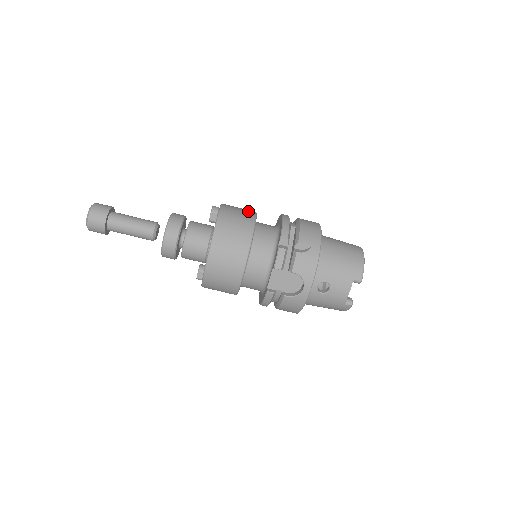
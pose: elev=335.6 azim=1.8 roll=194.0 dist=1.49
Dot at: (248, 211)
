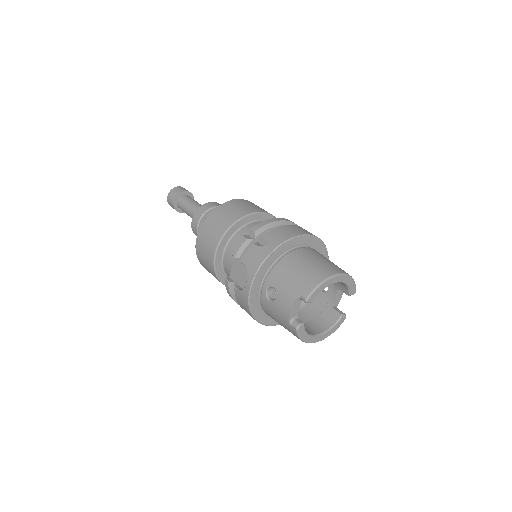
Dot at: (258, 208)
